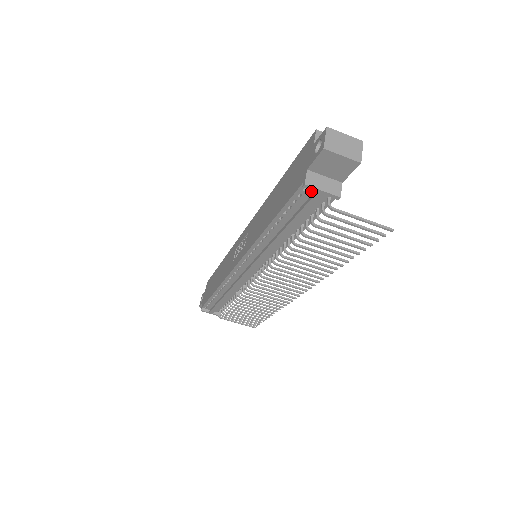
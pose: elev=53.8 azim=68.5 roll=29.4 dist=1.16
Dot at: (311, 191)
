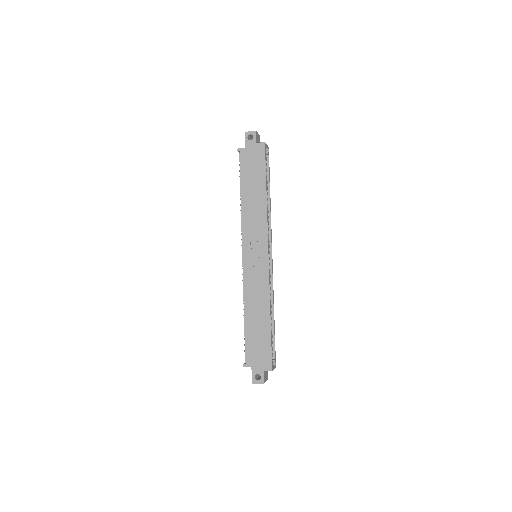
Dot at: occluded
